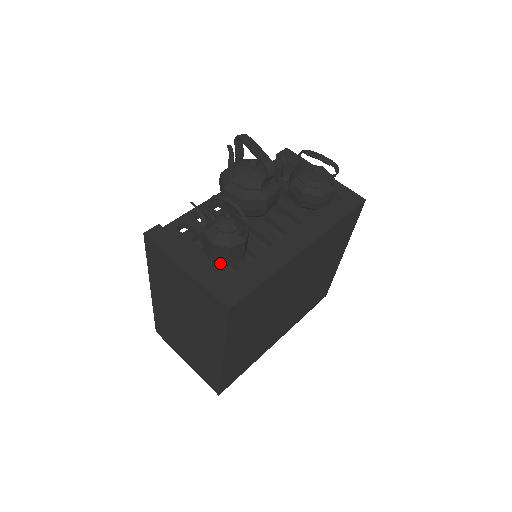
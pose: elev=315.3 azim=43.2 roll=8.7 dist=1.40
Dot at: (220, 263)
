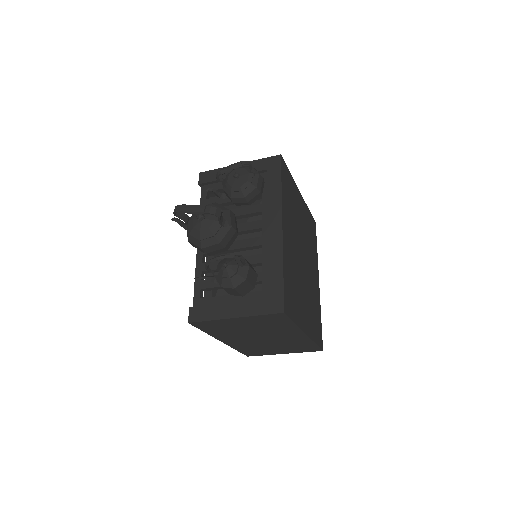
Dot at: (248, 291)
